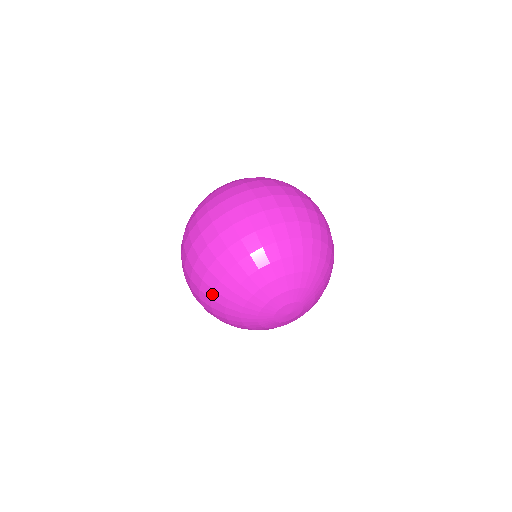
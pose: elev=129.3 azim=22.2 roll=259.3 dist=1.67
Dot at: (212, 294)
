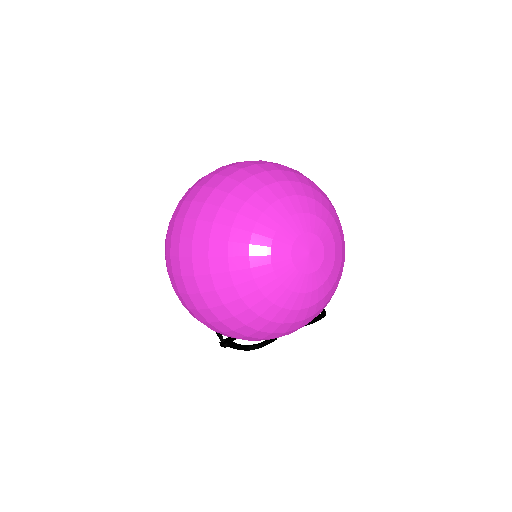
Dot at: (212, 282)
